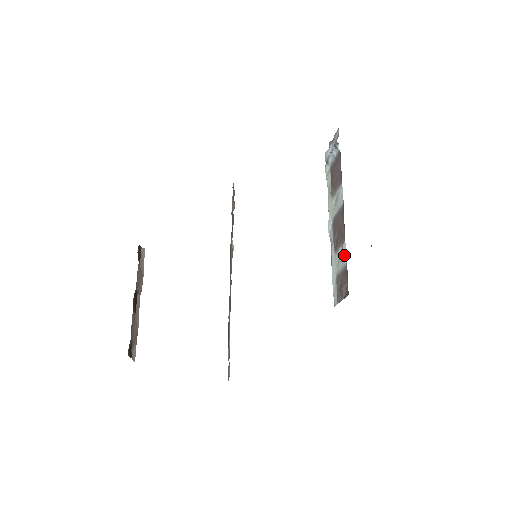
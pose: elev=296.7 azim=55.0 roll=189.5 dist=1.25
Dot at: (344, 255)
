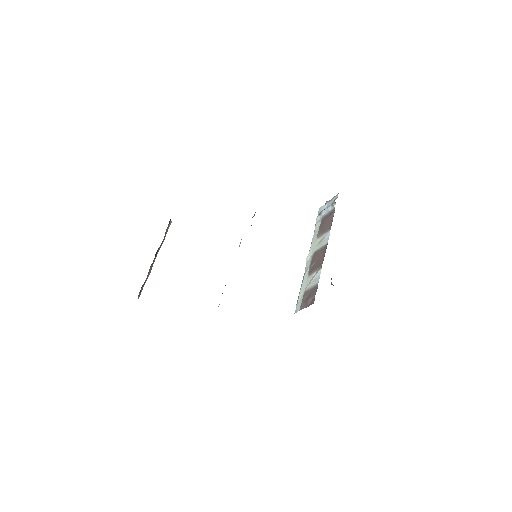
Dot at: (317, 277)
